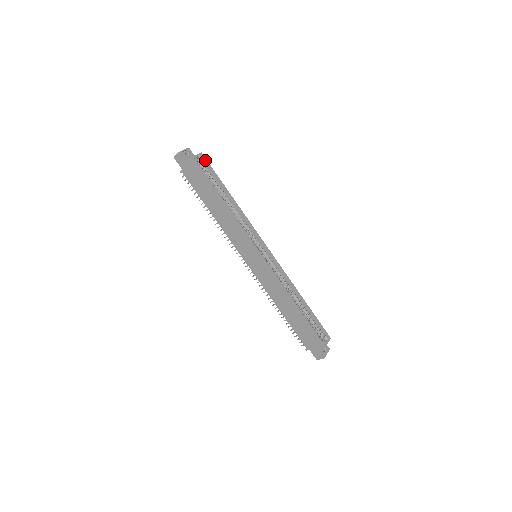
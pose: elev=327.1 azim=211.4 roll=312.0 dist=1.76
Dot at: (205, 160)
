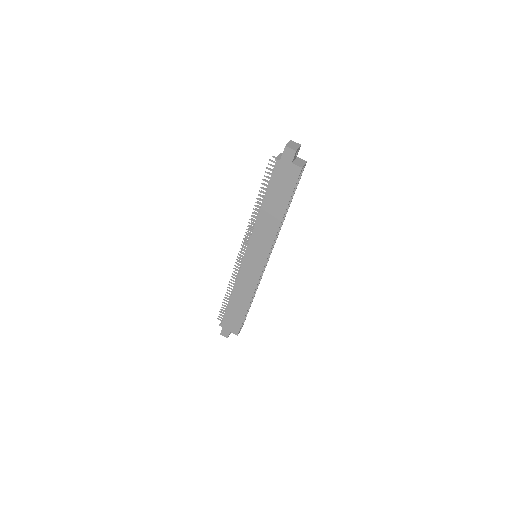
Dot at: (303, 170)
